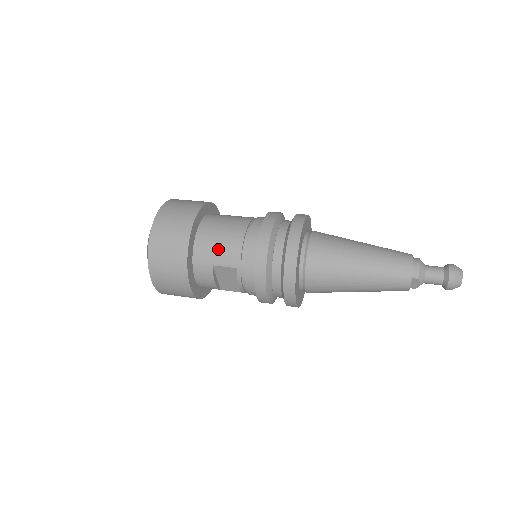
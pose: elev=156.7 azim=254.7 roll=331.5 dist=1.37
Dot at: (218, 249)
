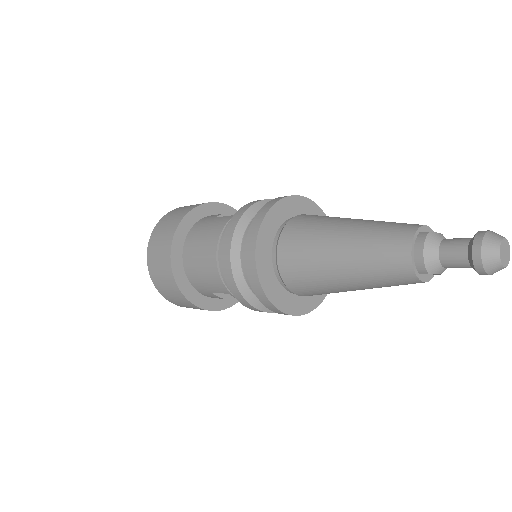
Dot at: (204, 279)
